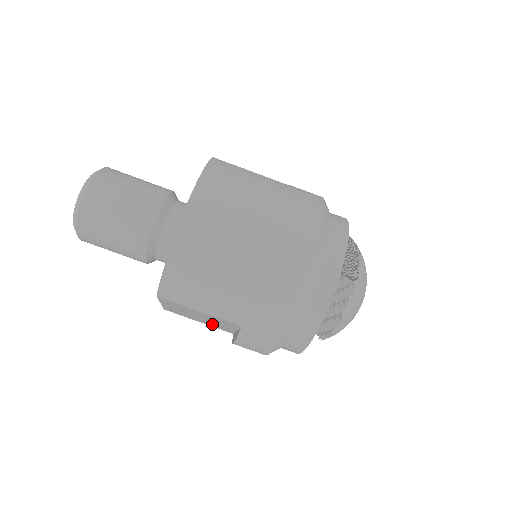
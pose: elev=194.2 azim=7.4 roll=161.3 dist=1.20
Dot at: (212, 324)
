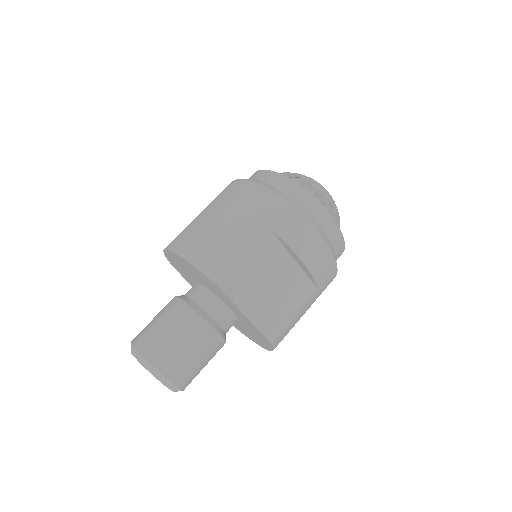
Dot at: (292, 292)
